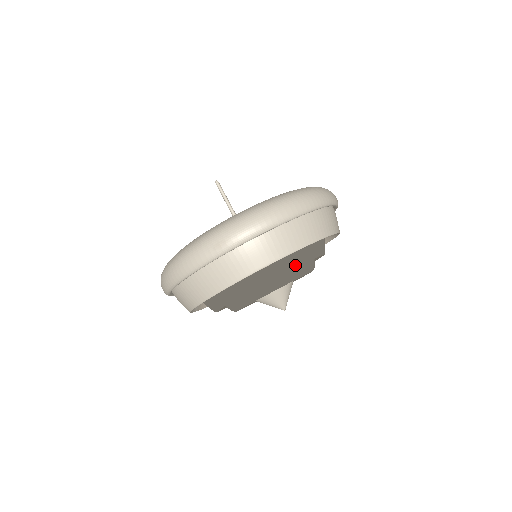
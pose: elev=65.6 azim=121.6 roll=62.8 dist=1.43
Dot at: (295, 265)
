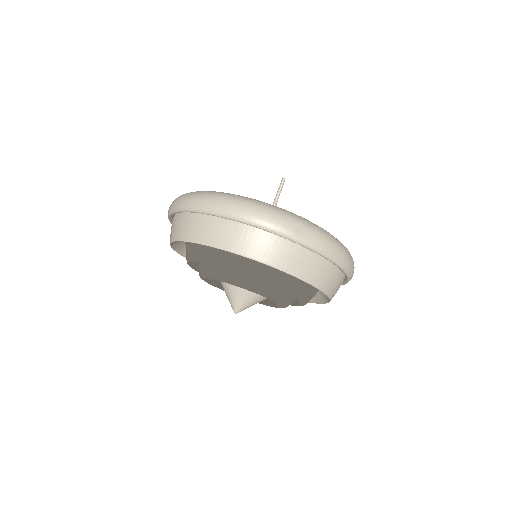
Dot at: (300, 296)
